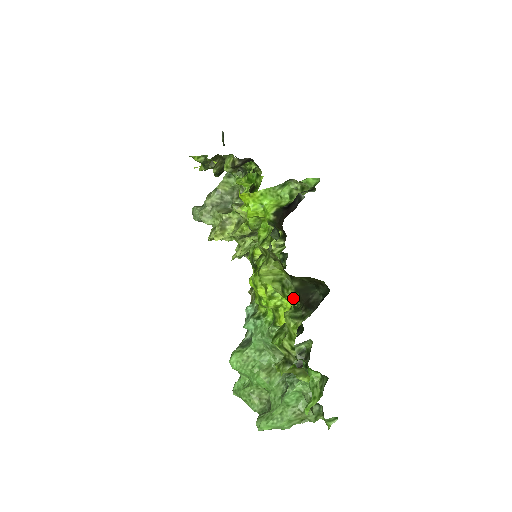
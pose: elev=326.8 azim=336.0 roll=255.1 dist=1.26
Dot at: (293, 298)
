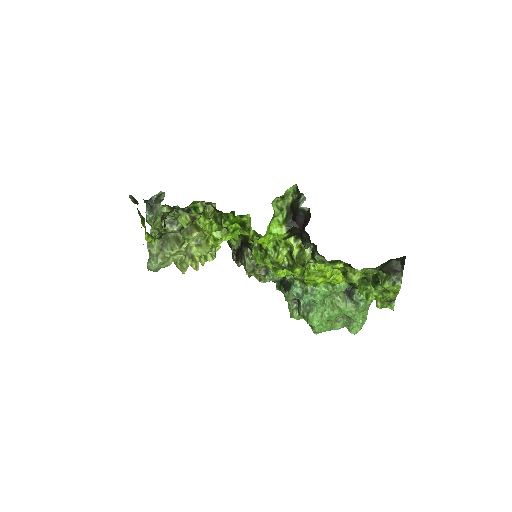
Dot at: occluded
